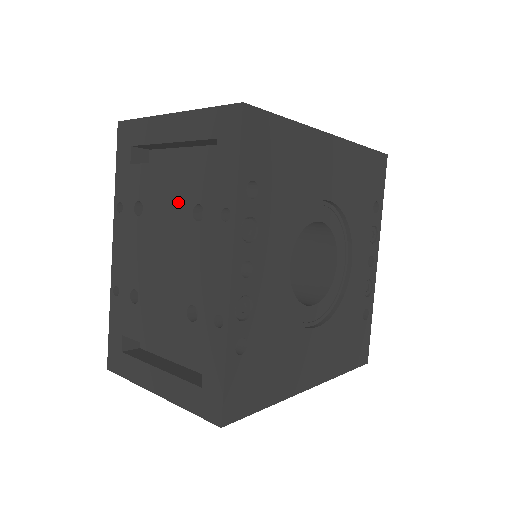
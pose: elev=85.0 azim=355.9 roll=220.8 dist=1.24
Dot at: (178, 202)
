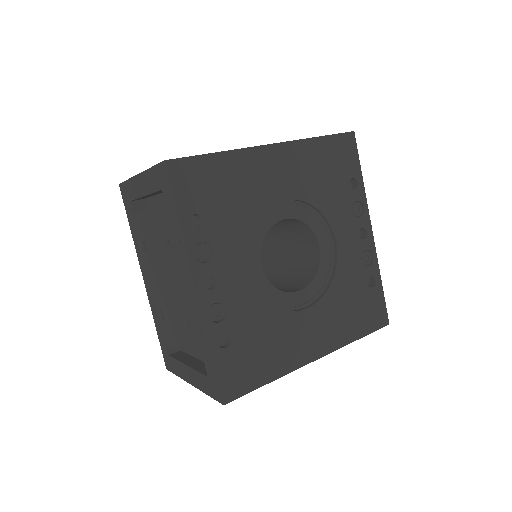
Dot at: (159, 240)
